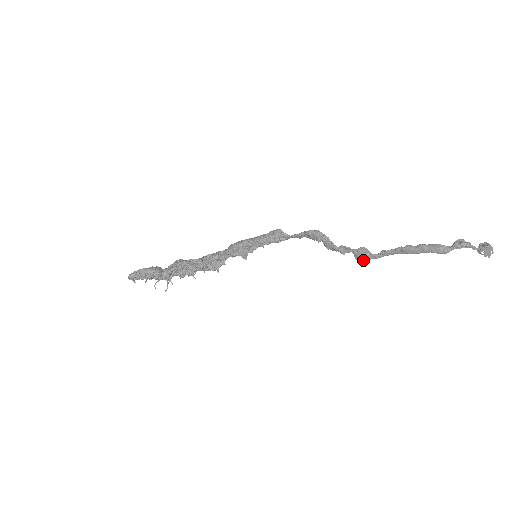
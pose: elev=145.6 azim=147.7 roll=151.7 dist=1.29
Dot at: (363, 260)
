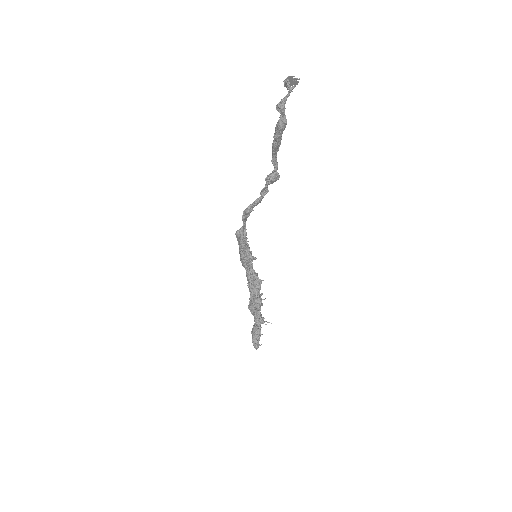
Dot at: (277, 178)
